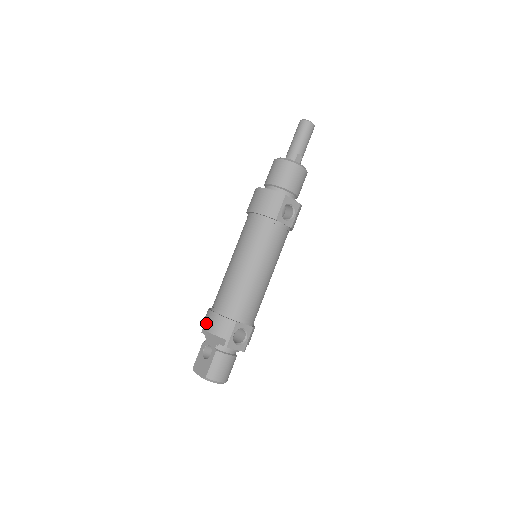
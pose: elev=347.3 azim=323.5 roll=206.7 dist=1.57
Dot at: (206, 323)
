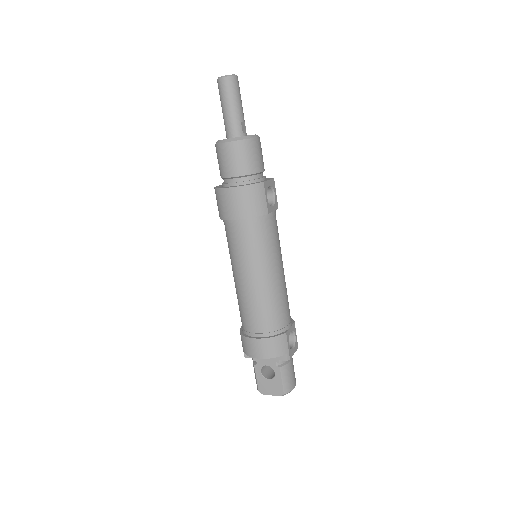
Dot at: (255, 352)
